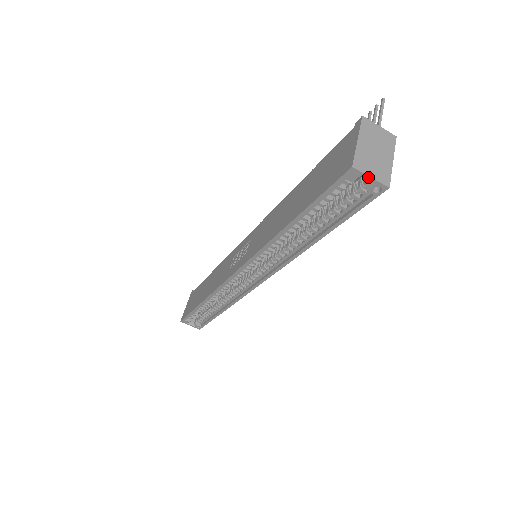
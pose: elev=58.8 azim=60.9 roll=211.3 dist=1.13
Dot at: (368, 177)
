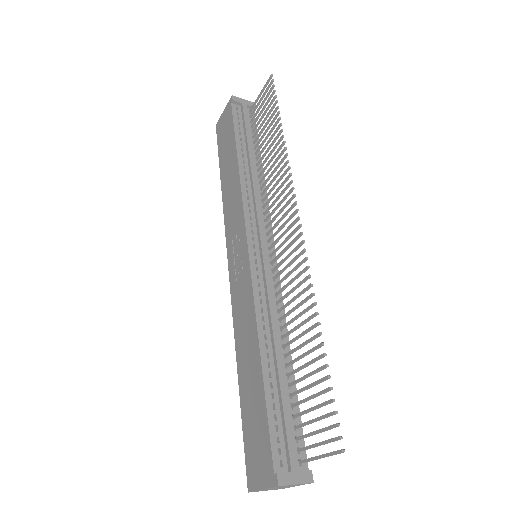
Dot at: occluded
